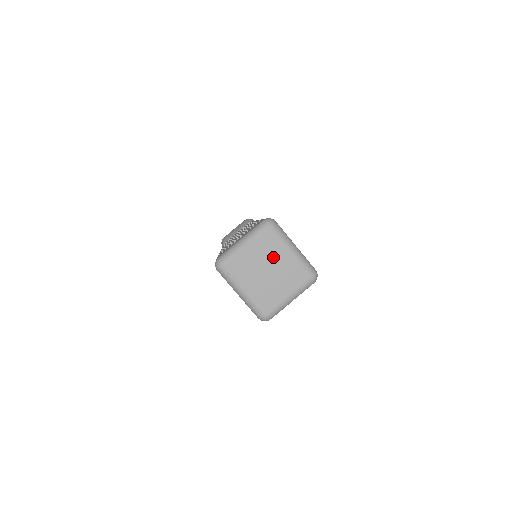
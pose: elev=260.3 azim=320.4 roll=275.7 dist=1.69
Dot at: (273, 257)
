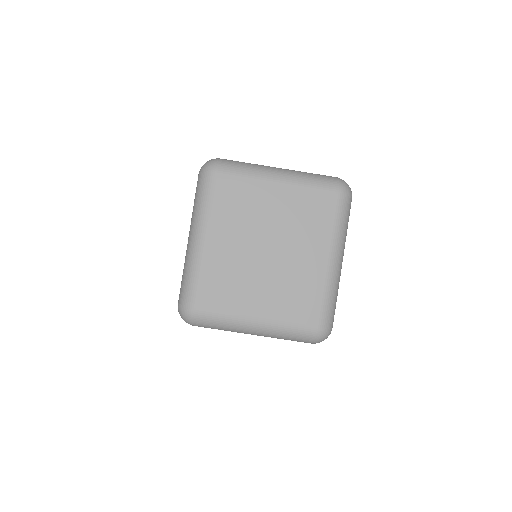
Dot at: (297, 239)
